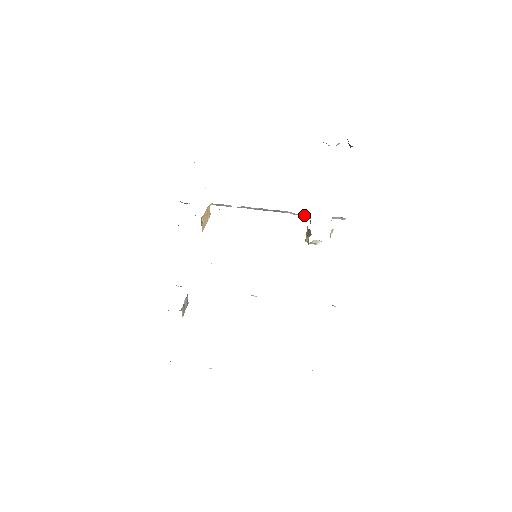
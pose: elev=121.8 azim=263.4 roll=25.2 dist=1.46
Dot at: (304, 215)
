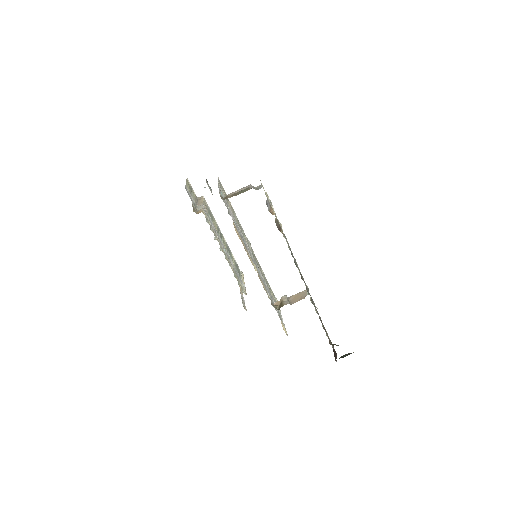
Dot at: occluded
